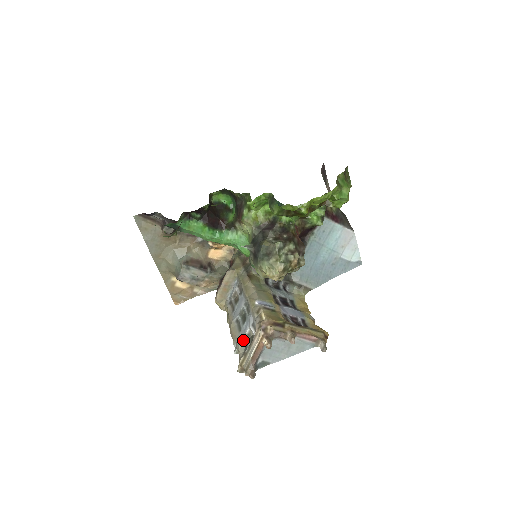
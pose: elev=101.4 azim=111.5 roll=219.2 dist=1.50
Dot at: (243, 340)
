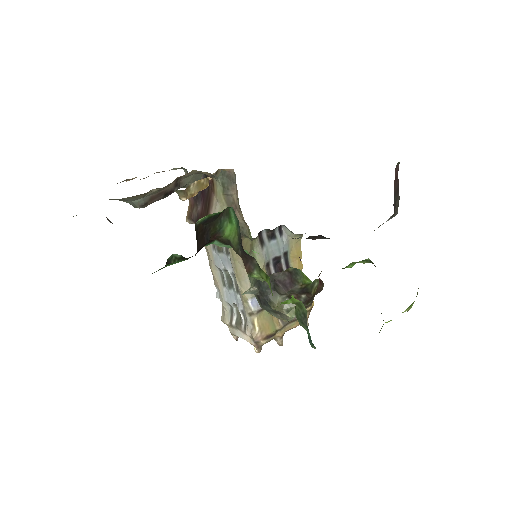
Dot at: (228, 303)
